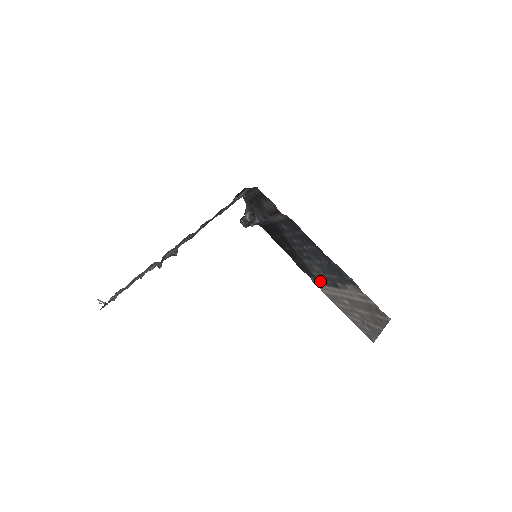
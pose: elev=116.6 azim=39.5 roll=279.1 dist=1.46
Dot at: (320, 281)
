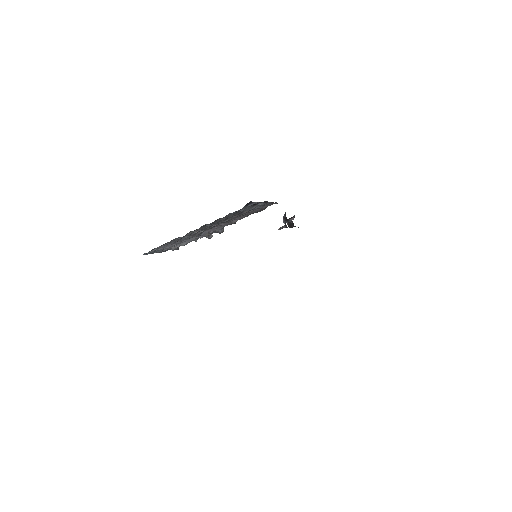
Dot at: occluded
